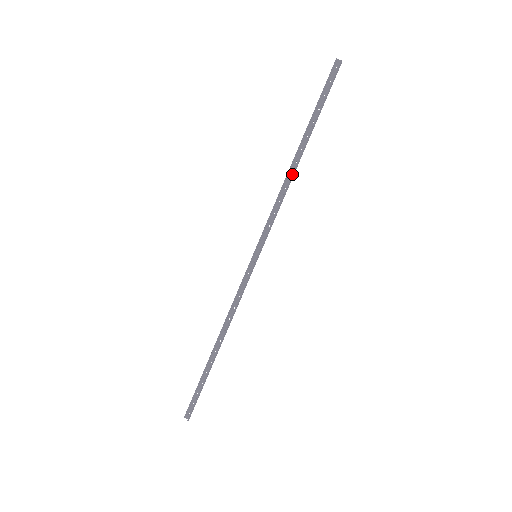
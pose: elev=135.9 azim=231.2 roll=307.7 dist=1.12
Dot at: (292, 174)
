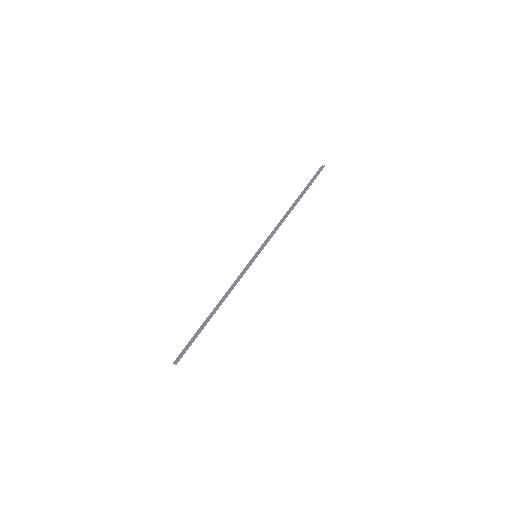
Dot at: (288, 213)
